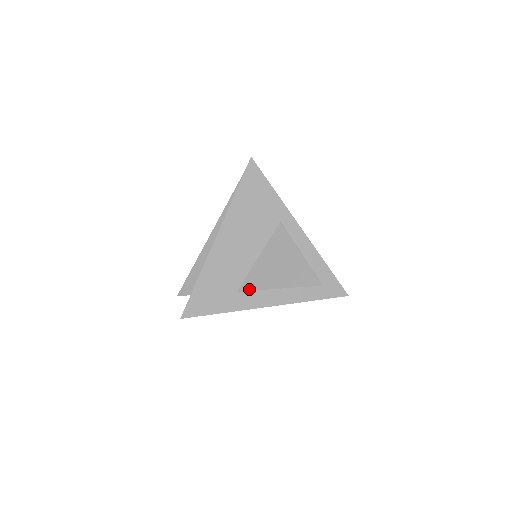
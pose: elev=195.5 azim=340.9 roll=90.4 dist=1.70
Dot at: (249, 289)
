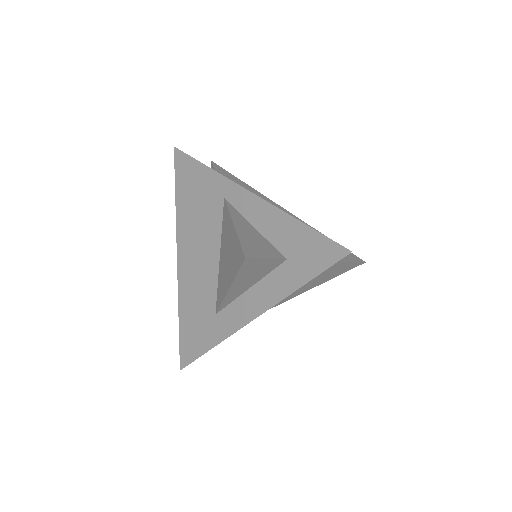
Dot at: (219, 305)
